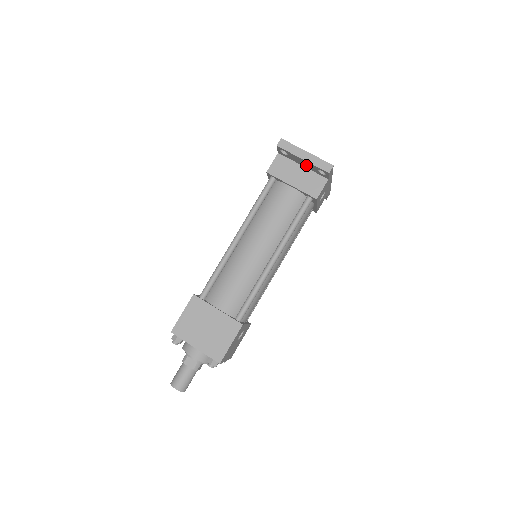
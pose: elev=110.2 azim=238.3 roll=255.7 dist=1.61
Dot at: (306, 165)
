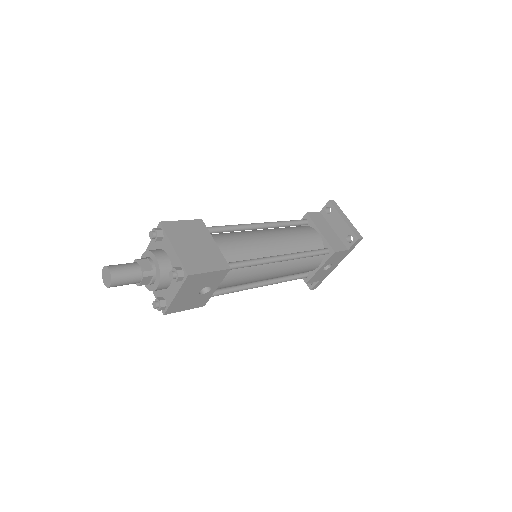
Dot at: (339, 229)
